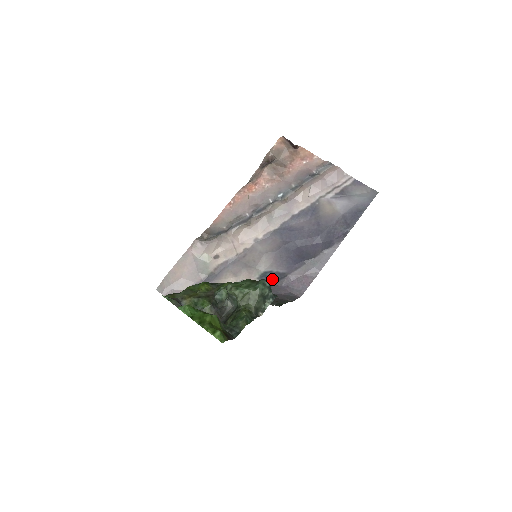
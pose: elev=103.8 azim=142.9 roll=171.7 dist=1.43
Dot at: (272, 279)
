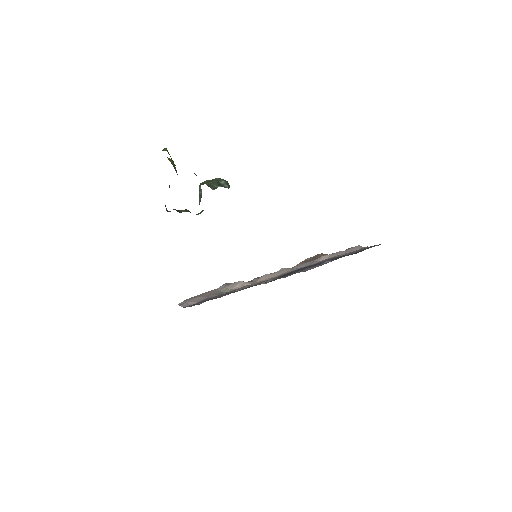
Dot at: occluded
